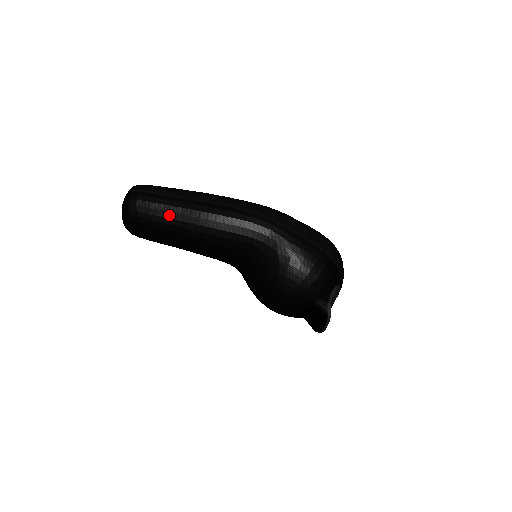
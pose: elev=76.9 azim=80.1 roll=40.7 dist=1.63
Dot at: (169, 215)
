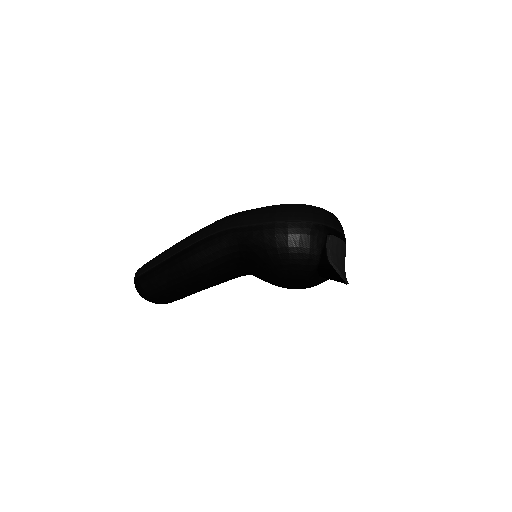
Dot at: (166, 280)
